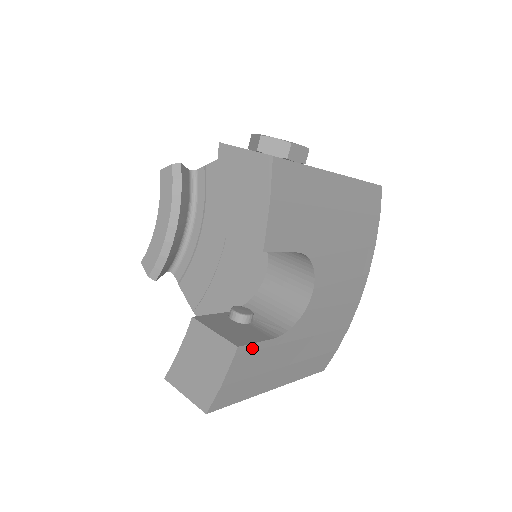
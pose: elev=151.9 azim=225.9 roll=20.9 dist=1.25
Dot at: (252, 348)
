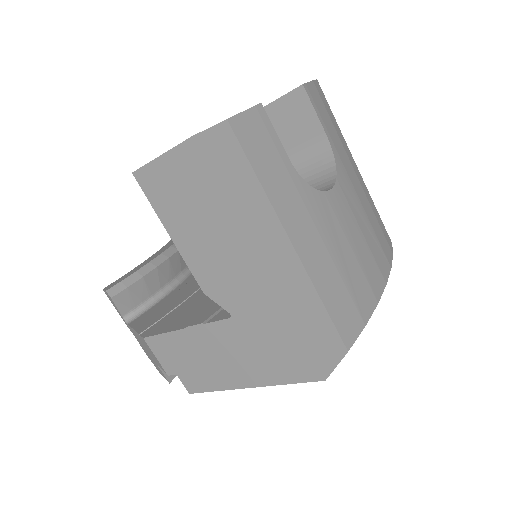
Dot at: (270, 131)
